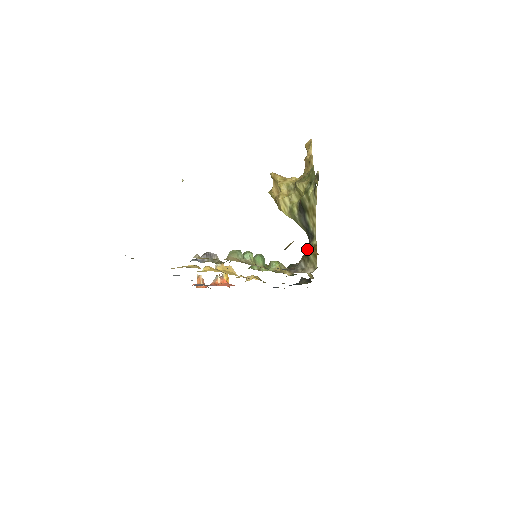
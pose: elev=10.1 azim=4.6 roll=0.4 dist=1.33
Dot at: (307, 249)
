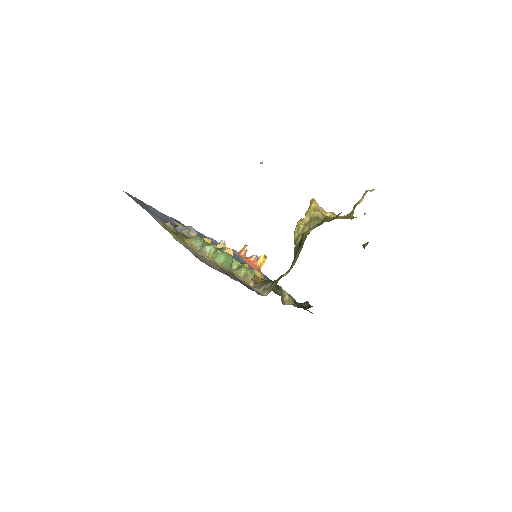
Dot at: occluded
